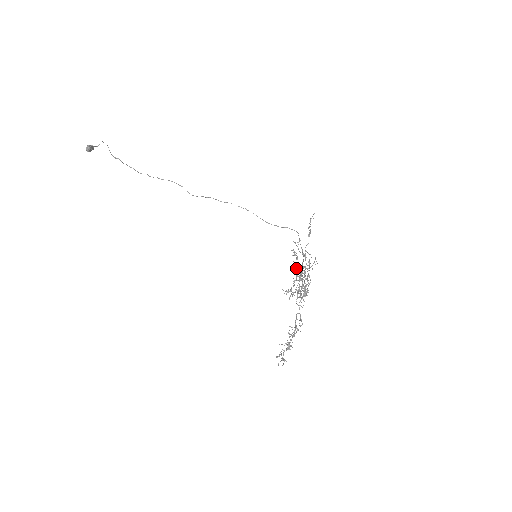
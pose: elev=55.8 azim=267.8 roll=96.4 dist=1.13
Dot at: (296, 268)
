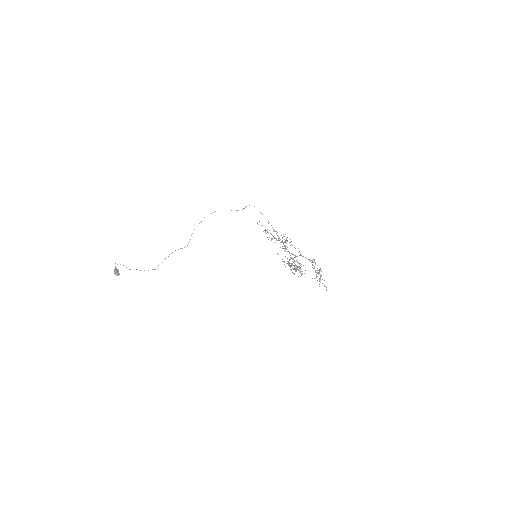
Dot at: occluded
